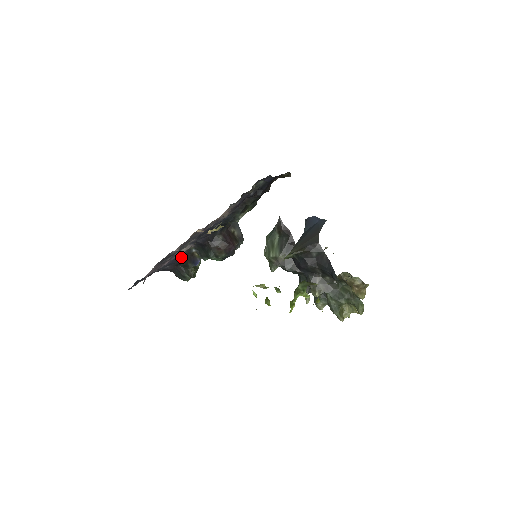
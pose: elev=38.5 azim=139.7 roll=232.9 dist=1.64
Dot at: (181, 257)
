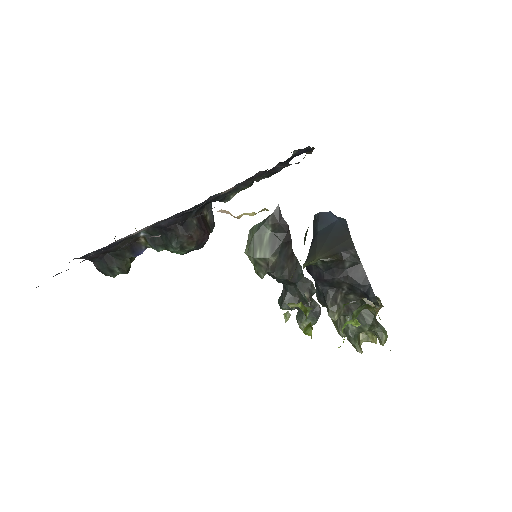
Dot at: (119, 242)
